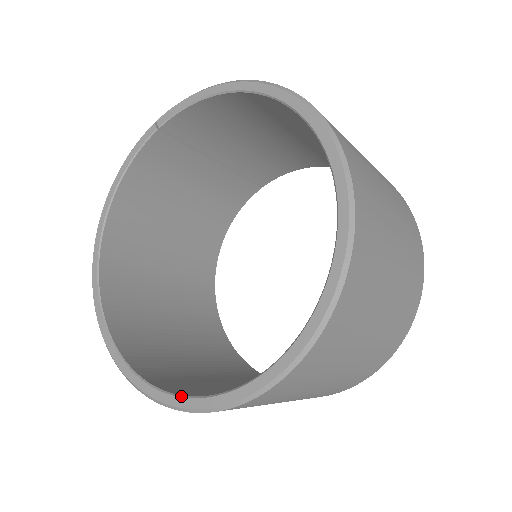
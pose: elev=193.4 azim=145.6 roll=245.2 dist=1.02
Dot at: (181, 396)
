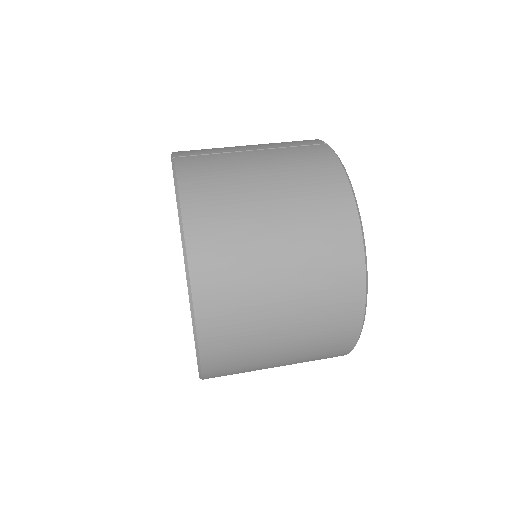
Dot at: occluded
